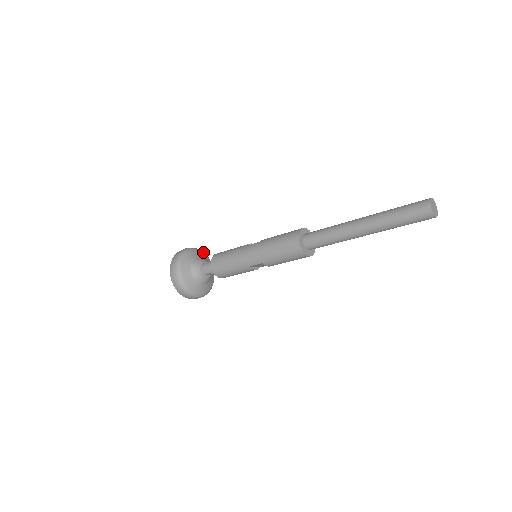
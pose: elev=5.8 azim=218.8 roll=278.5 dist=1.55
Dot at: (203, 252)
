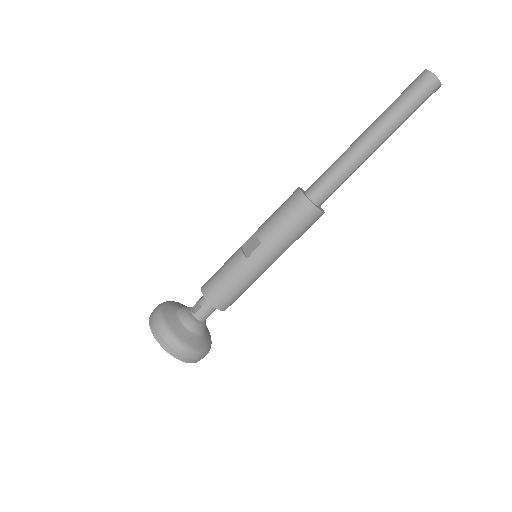
Dot at: (163, 305)
